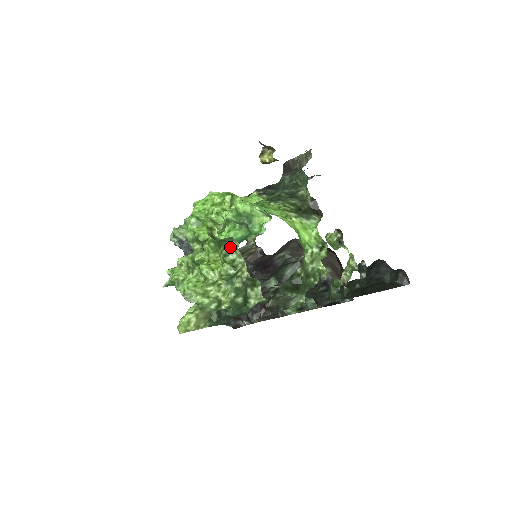
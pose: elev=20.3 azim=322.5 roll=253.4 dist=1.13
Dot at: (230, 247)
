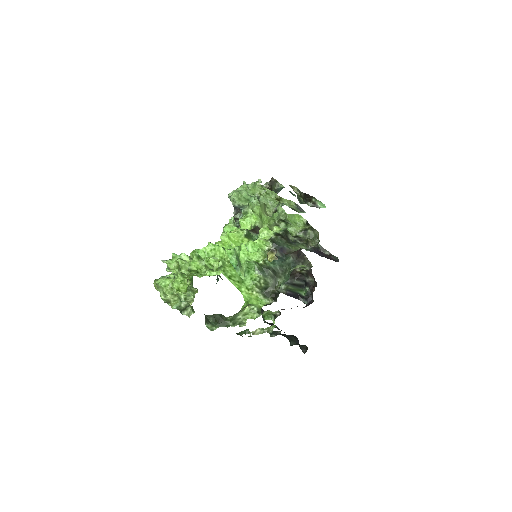
Dot at: (193, 290)
